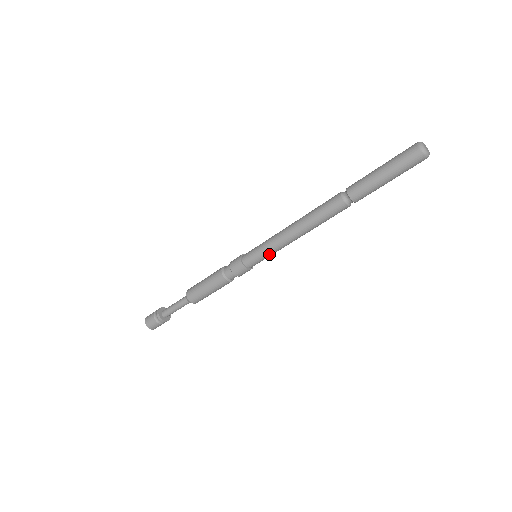
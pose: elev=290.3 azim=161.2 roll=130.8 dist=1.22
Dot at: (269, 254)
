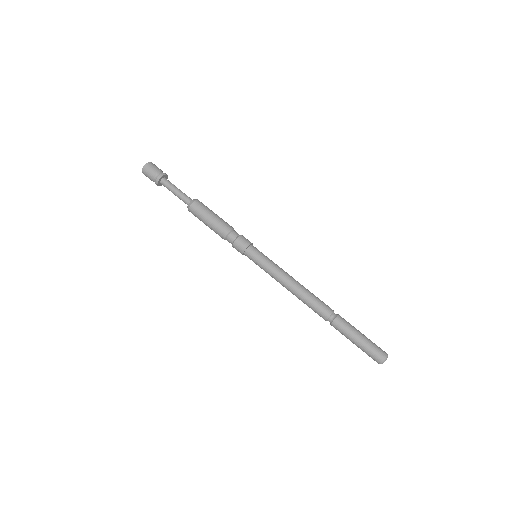
Dot at: (263, 269)
